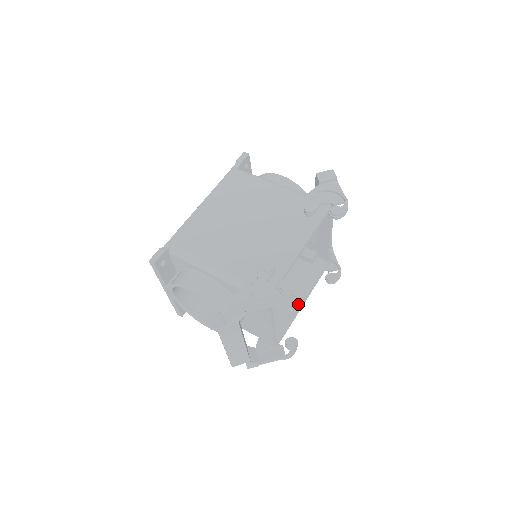
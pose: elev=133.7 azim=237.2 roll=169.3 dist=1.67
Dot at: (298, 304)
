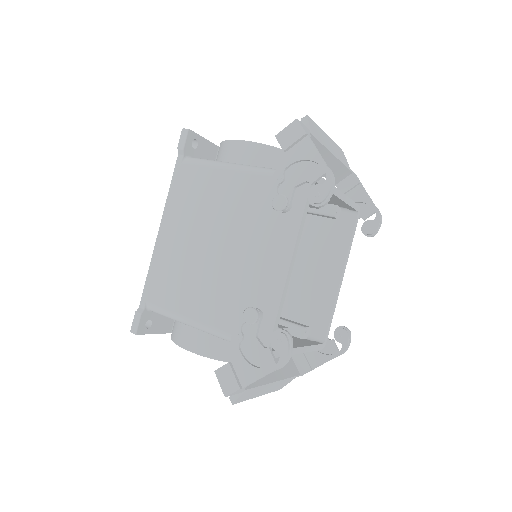
Dot at: (334, 284)
